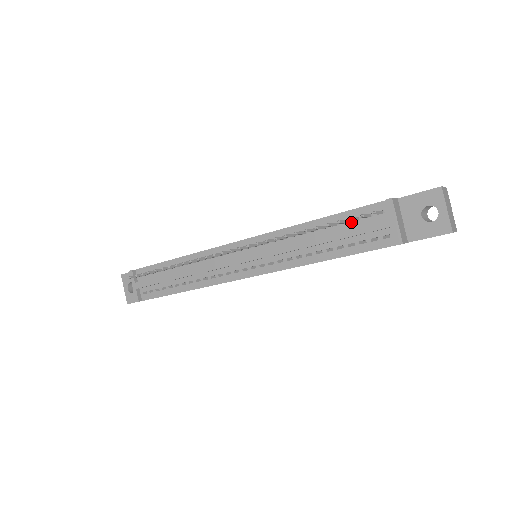
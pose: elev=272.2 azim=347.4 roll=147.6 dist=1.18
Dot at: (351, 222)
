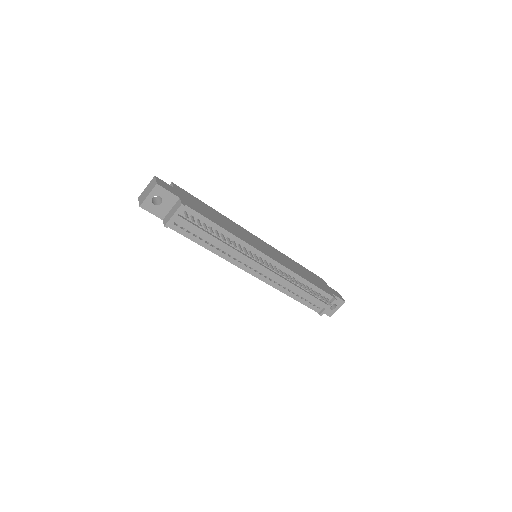
Dot at: occluded
